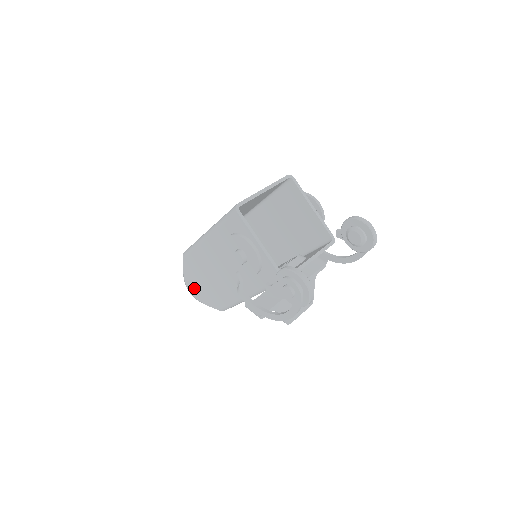
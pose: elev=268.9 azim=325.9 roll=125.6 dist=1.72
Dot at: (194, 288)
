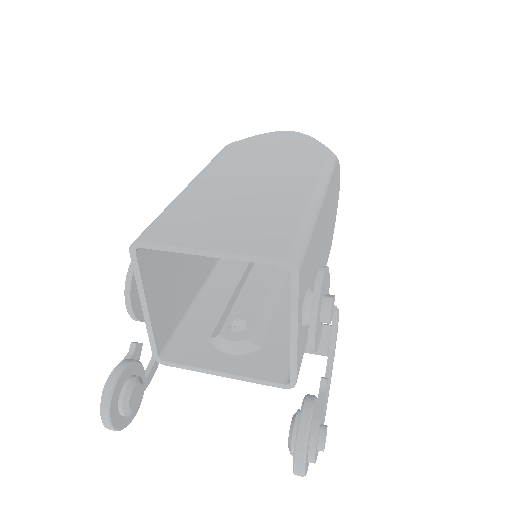
Dot at: occluded
